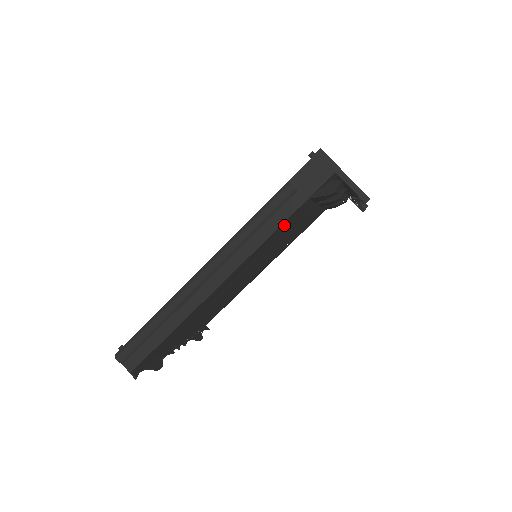
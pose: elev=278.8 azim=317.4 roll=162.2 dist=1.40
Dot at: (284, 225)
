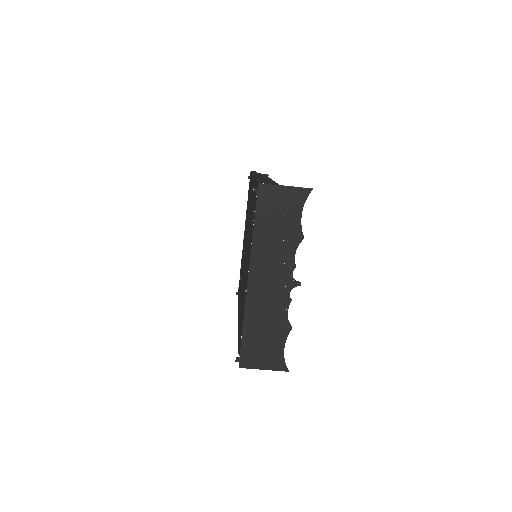
Dot at: occluded
